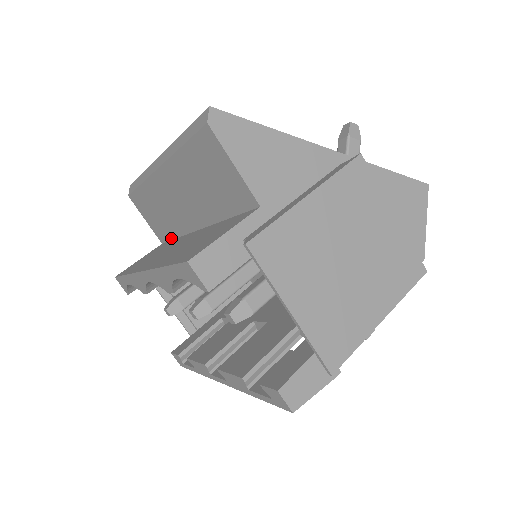
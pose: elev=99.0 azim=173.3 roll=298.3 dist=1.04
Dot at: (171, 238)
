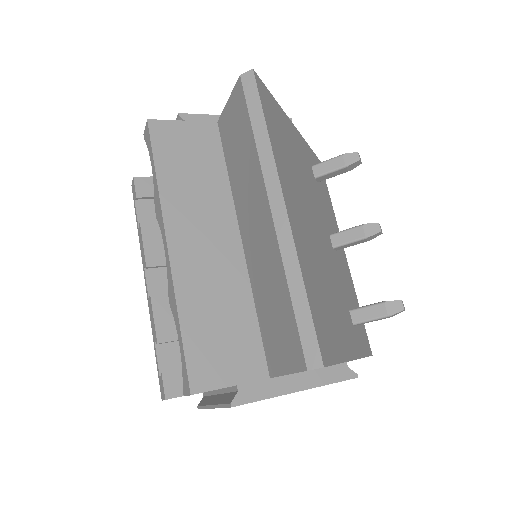
Dot at: (226, 158)
